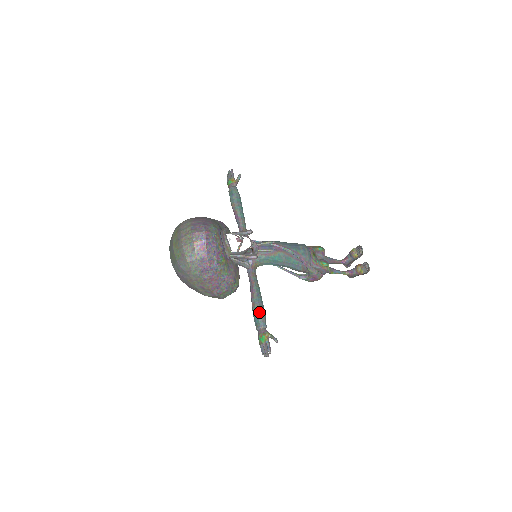
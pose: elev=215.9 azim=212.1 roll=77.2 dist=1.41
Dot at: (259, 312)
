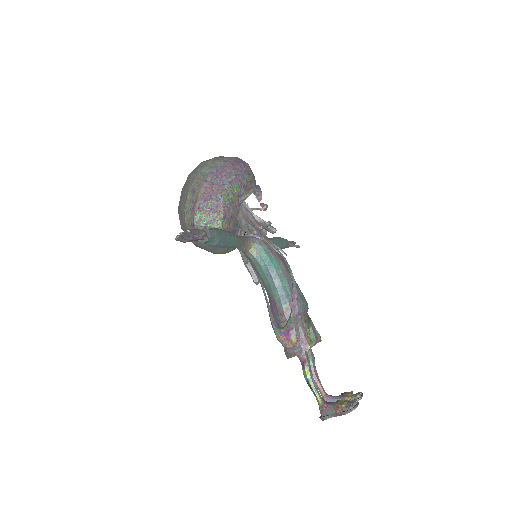
Dot at: (218, 229)
